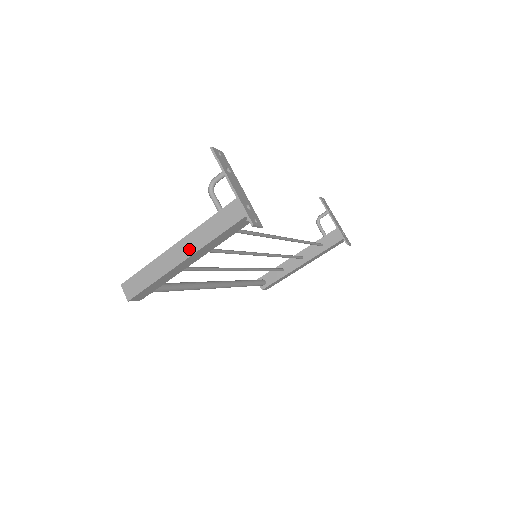
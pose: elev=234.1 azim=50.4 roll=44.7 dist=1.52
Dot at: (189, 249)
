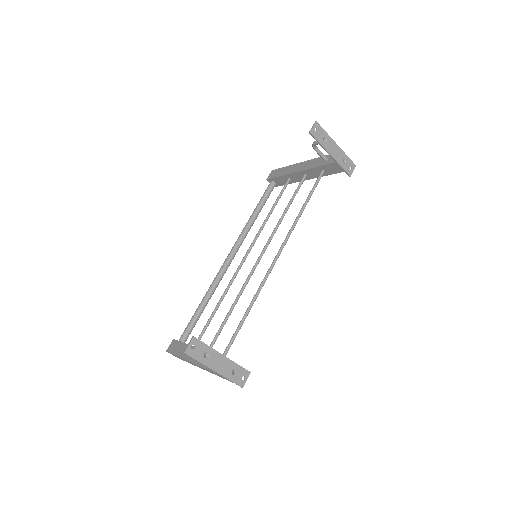
Dot at: occluded
